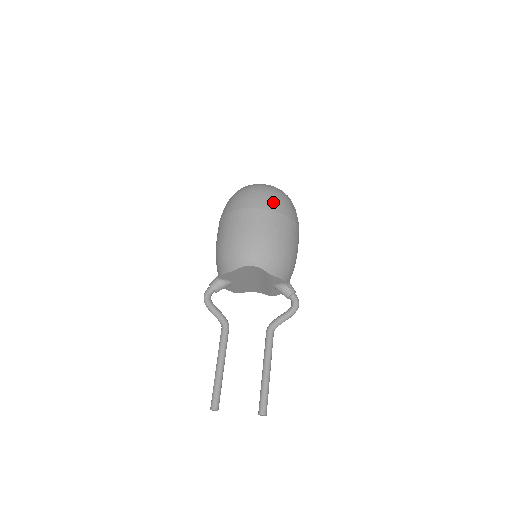
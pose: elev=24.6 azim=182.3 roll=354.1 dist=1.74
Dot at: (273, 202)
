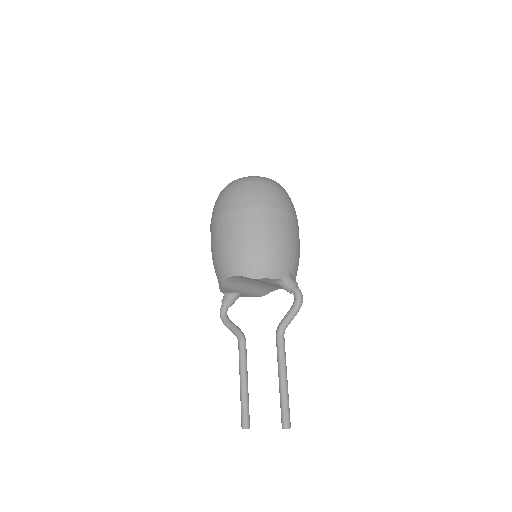
Dot at: (239, 199)
